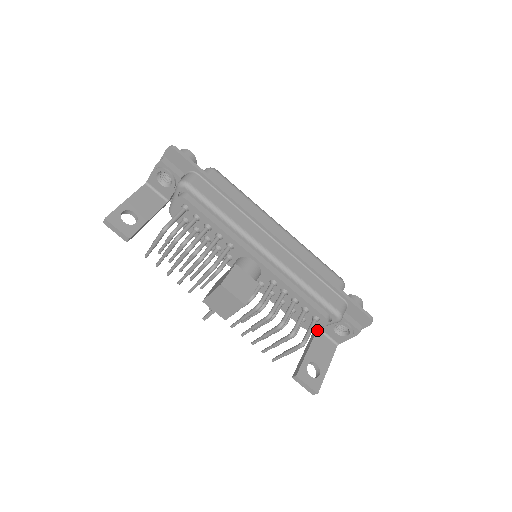
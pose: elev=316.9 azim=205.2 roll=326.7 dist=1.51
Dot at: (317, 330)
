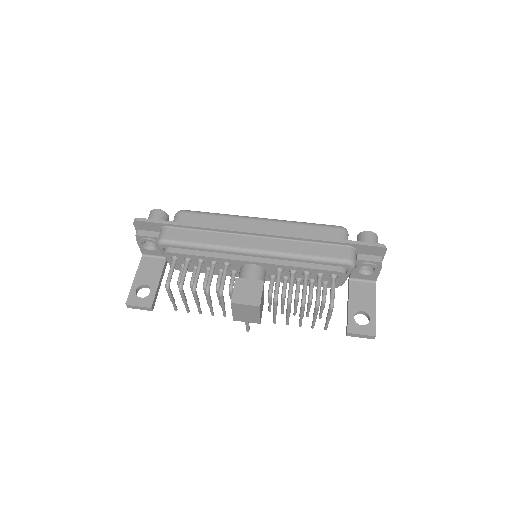
Dot at: (349, 281)
